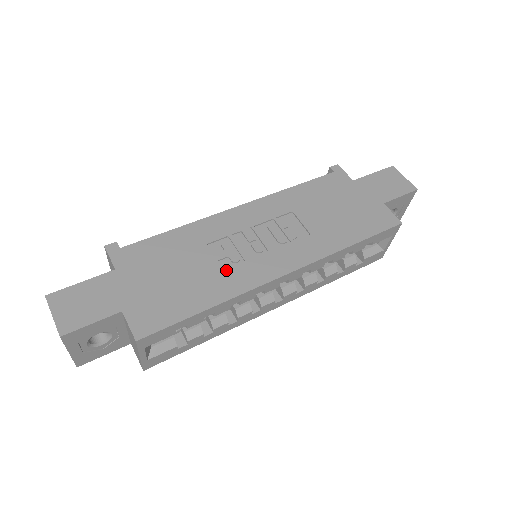
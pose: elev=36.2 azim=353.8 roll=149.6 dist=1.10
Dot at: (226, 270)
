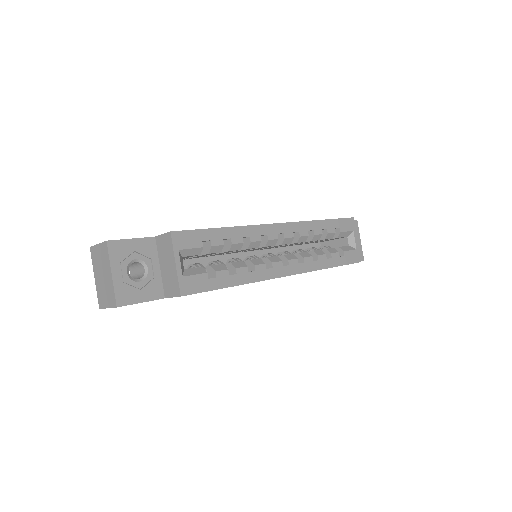
Dot at: occluded
